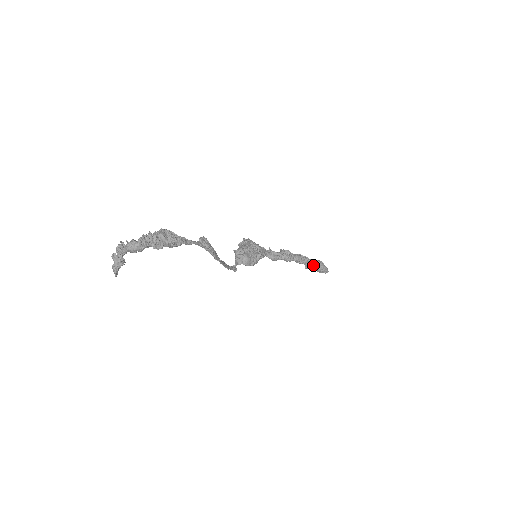
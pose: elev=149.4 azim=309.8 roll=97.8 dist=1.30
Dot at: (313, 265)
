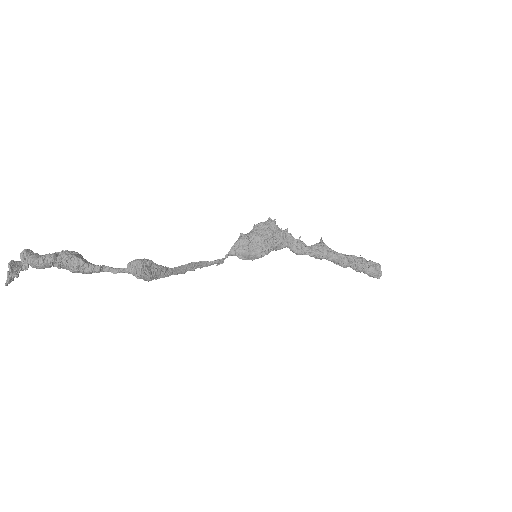
Dot at: (358, 268)
